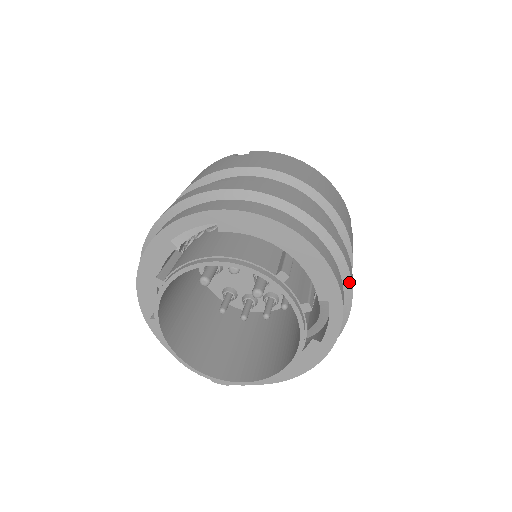
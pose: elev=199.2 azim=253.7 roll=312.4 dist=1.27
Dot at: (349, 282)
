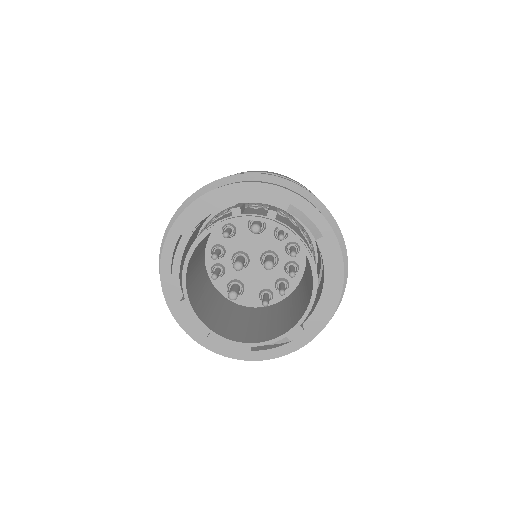
Dot at: (296, 186)
